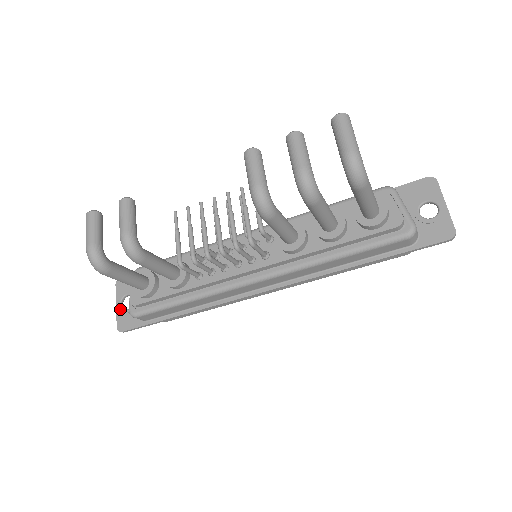
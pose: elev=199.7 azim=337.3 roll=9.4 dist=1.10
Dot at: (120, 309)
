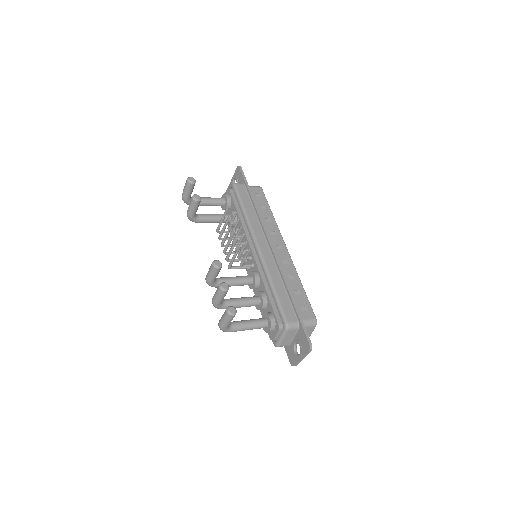
Dot at: (232, 182)
